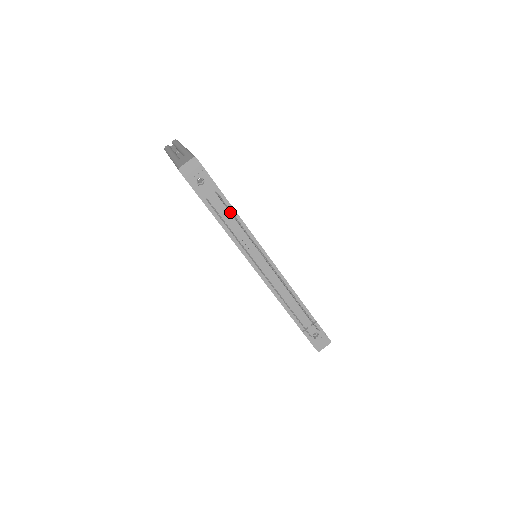
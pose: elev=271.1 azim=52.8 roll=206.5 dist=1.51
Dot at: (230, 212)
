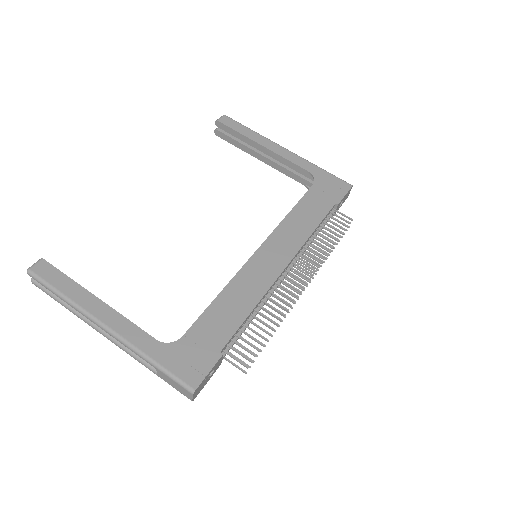
Dot at: occluded
